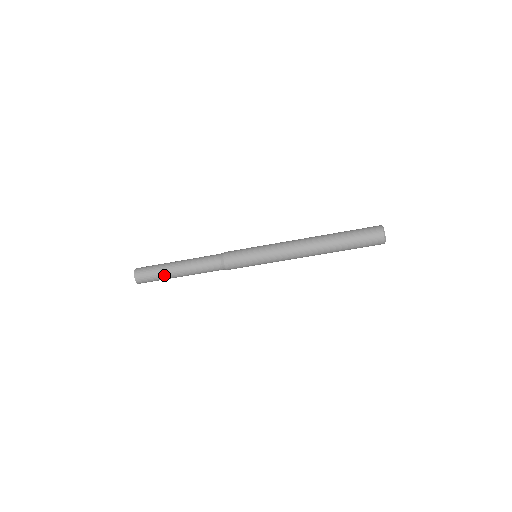
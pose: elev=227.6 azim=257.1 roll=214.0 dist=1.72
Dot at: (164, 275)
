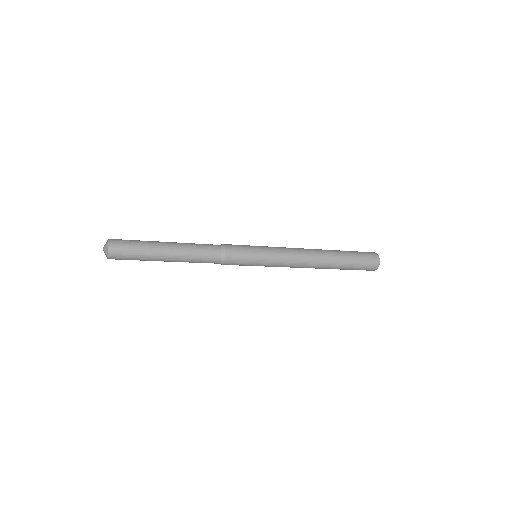
Dot at: (148, 257)
